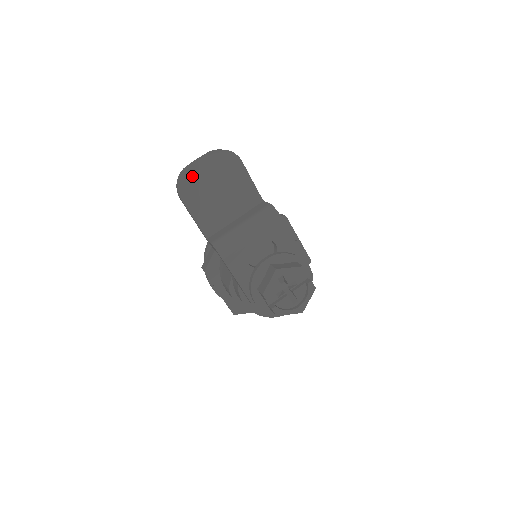
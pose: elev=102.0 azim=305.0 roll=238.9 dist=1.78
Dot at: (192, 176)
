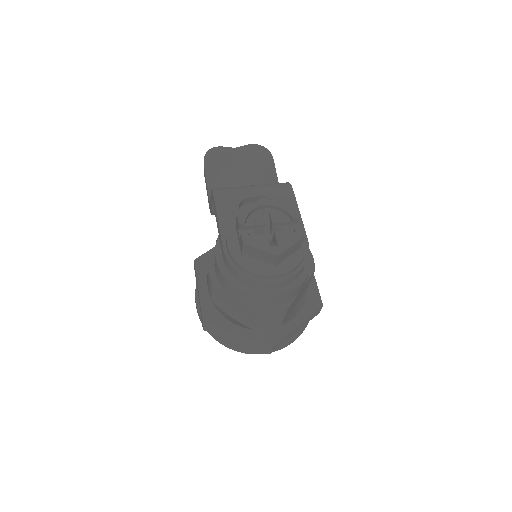
Dot at: (223, 155)
